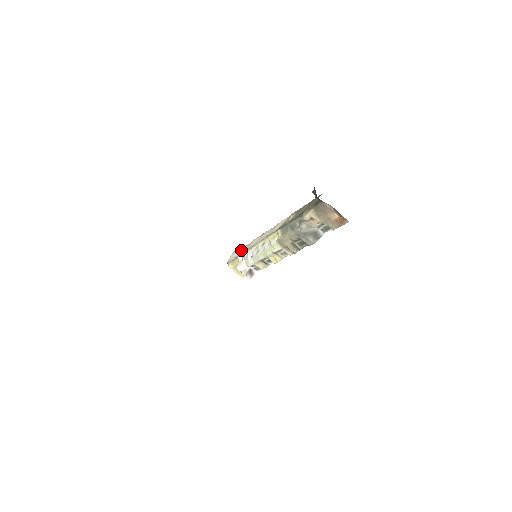
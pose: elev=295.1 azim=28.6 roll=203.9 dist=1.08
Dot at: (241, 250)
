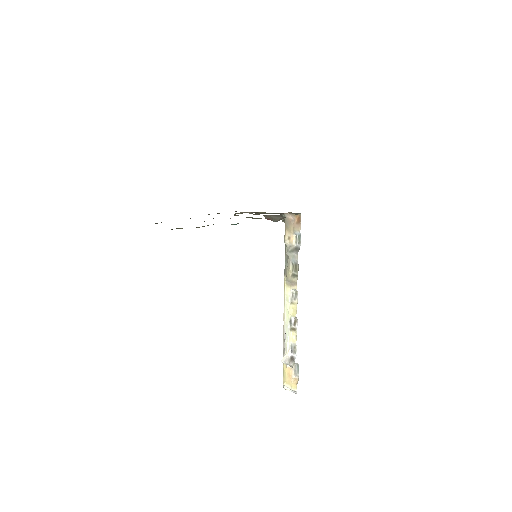
Dot at: occluded
